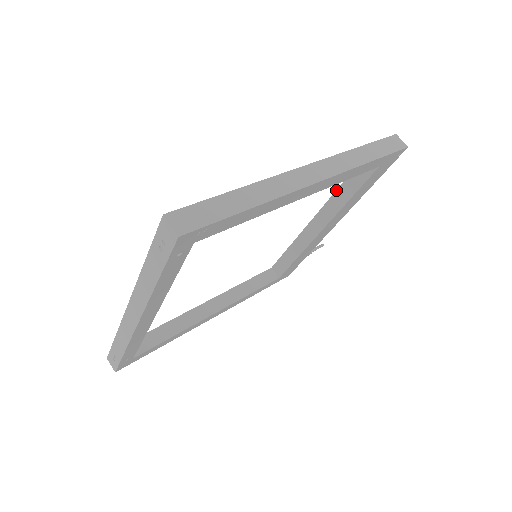
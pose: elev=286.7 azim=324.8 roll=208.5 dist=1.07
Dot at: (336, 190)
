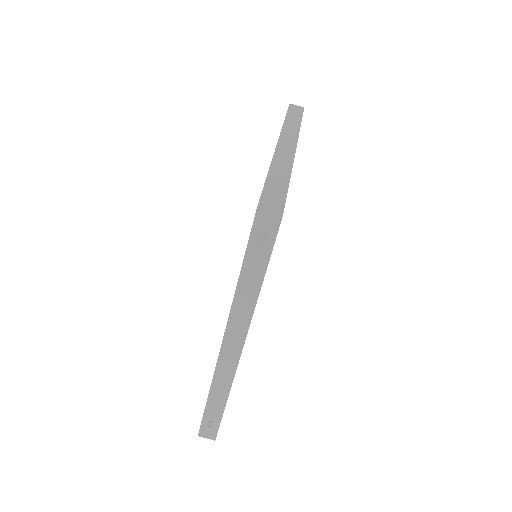
Dot at: occluded
